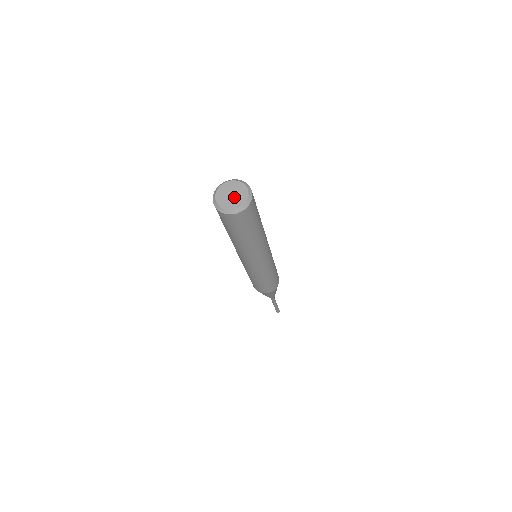
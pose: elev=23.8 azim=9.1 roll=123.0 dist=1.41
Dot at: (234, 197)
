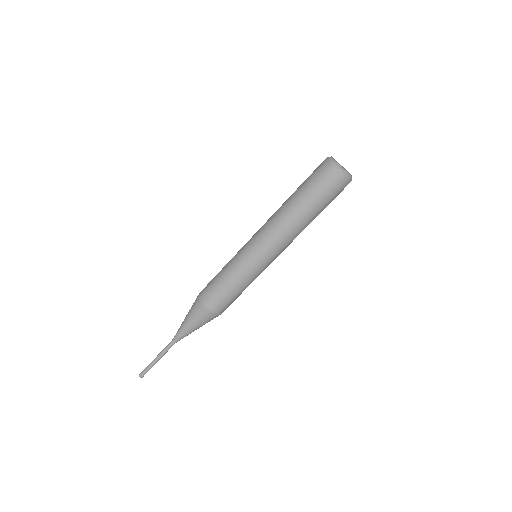
Dot at: occluded
